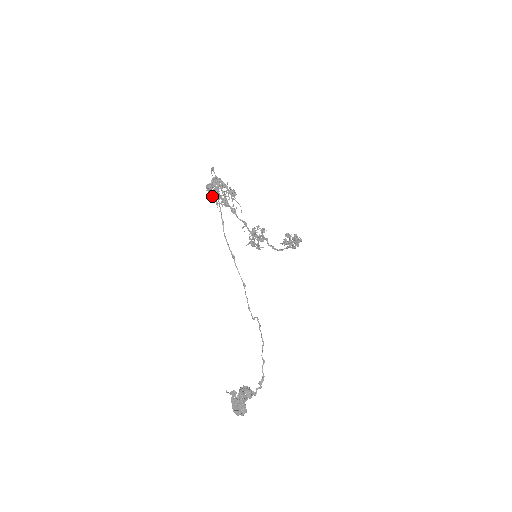
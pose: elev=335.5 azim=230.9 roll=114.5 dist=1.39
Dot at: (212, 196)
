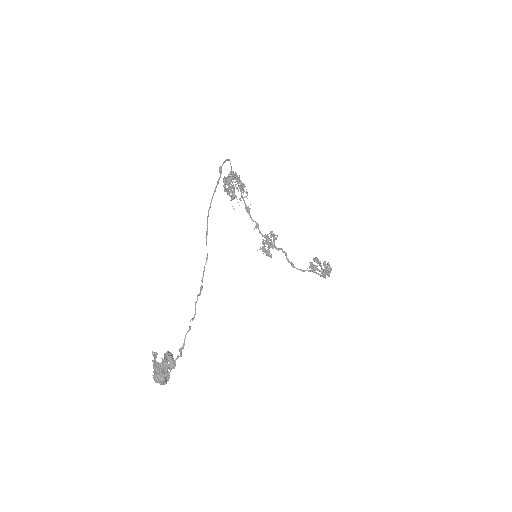
Dot at: (226, 189)
